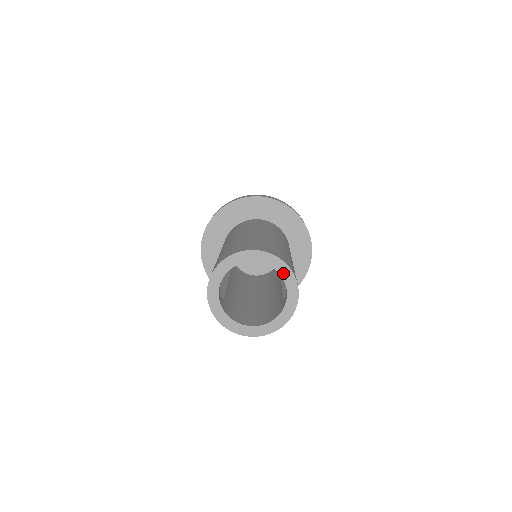
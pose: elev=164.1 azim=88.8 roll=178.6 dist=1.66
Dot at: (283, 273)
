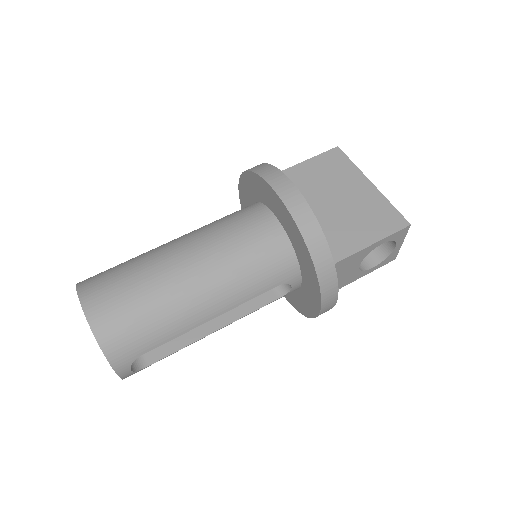
Dot at: occluded
